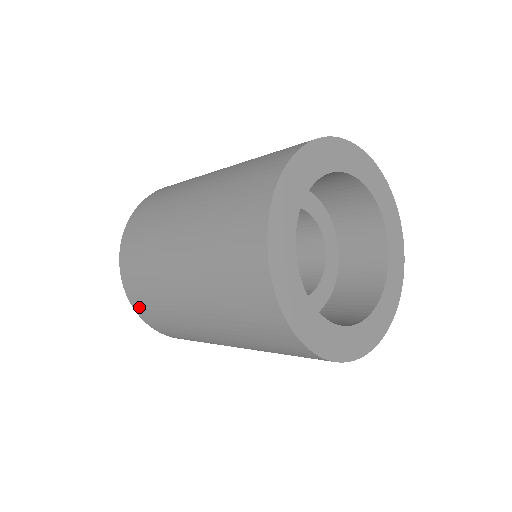
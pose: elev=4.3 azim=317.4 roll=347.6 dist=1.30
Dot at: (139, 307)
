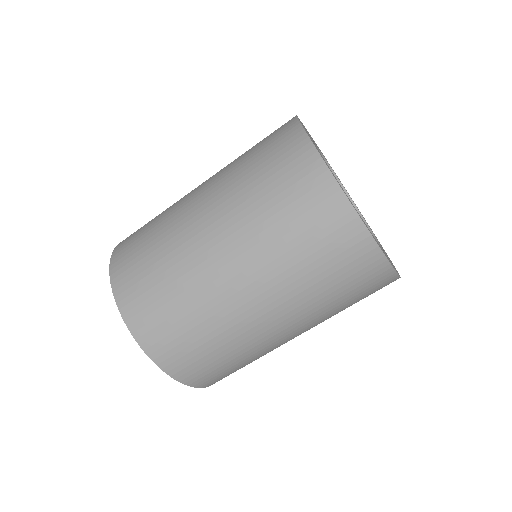
Dot at: (121, 266)
